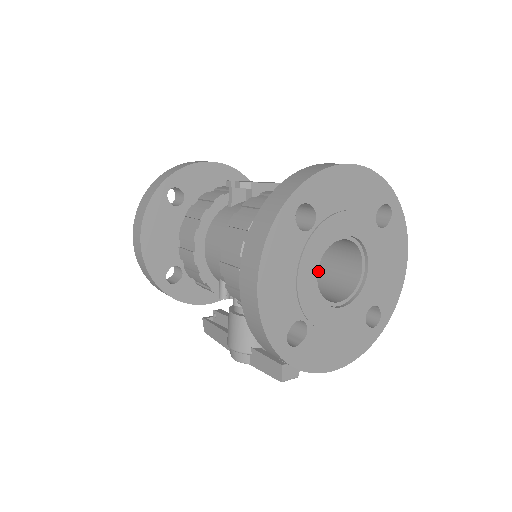
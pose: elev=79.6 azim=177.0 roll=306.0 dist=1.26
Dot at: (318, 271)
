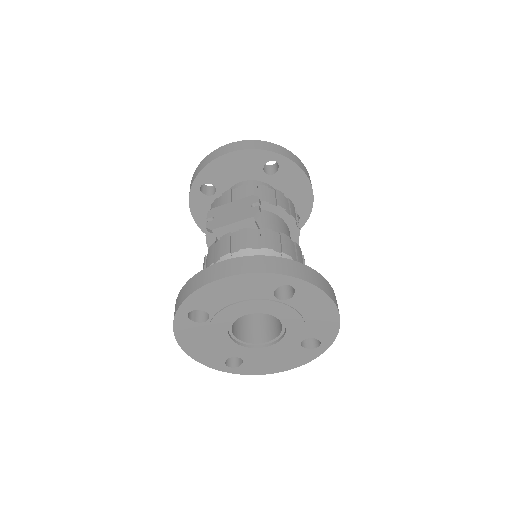
Dot at: occluded
